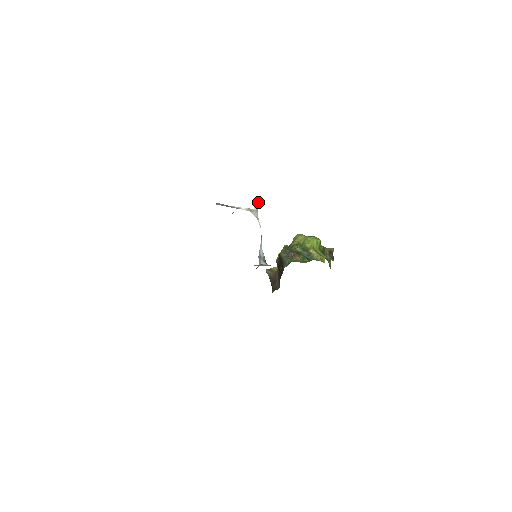
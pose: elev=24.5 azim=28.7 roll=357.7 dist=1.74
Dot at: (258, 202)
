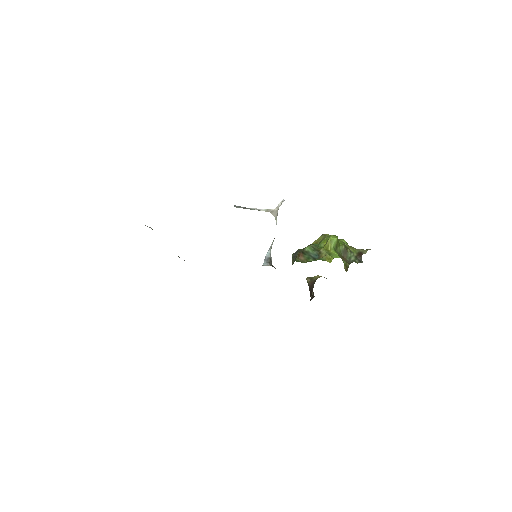
Dot at: (281, 202)
